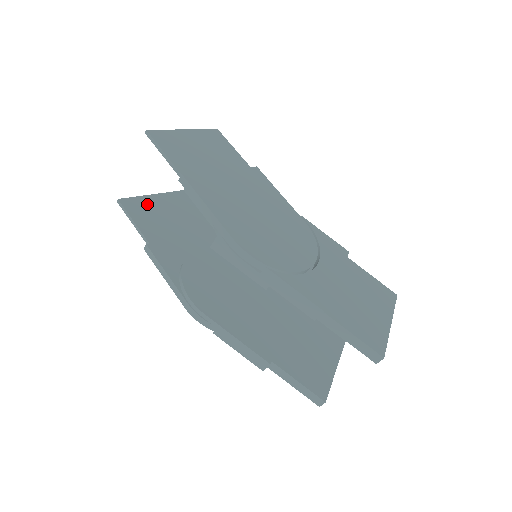
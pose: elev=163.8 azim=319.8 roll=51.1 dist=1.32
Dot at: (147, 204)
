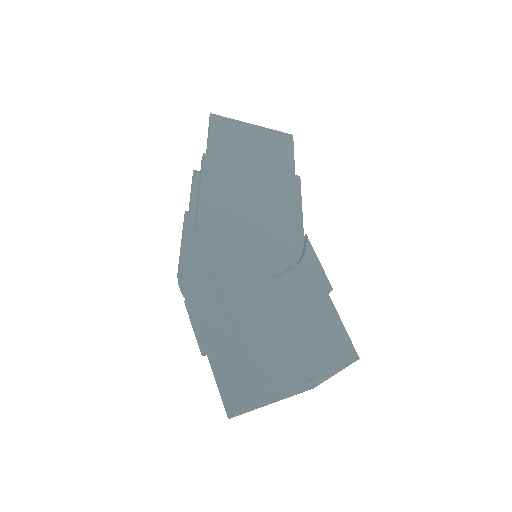
Dot at: occluded
